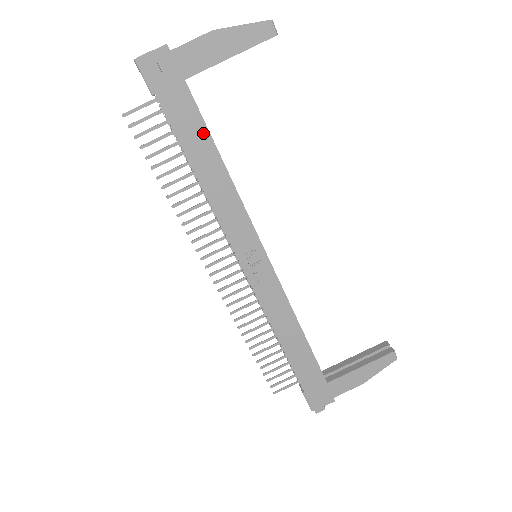
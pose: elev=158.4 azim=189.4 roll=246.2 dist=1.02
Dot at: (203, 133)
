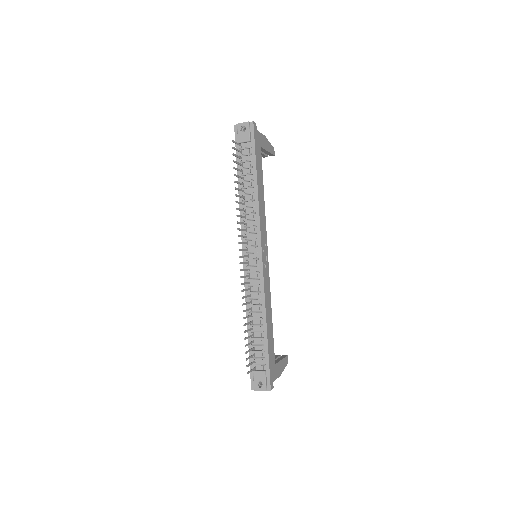
Dot at: (261, 172)
